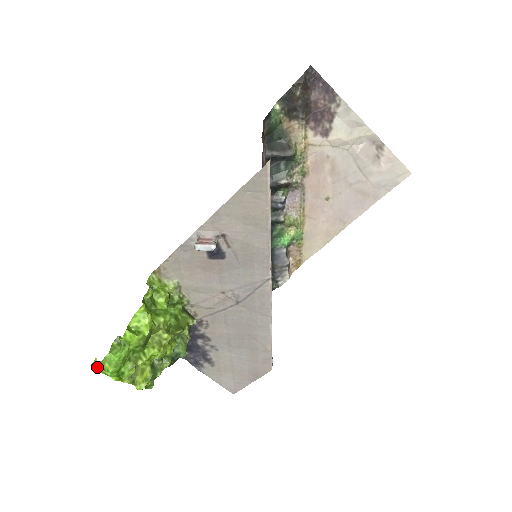
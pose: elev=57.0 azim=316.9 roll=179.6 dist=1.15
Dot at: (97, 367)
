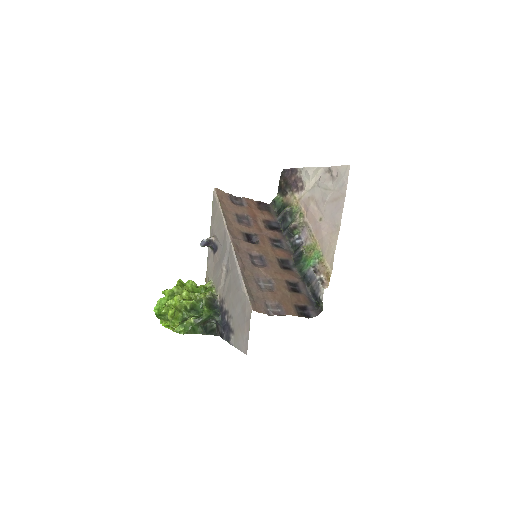
Dot at: occluded
